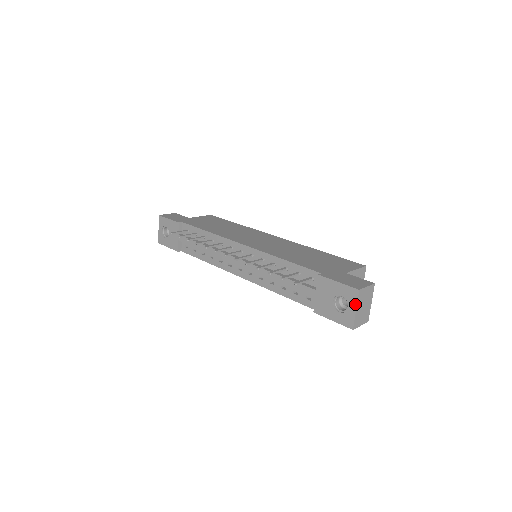
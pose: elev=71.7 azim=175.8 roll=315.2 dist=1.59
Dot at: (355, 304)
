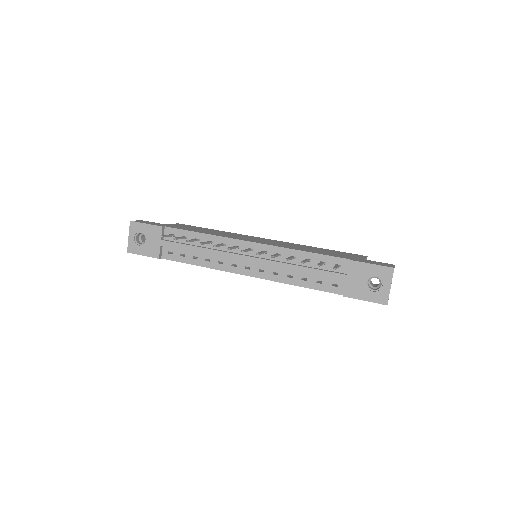
Dot at: (390, 281)
